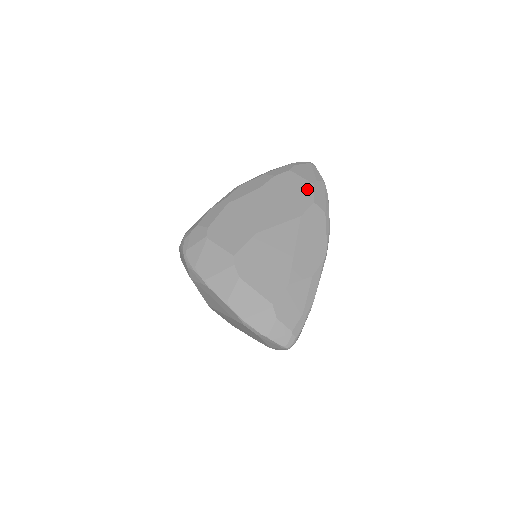
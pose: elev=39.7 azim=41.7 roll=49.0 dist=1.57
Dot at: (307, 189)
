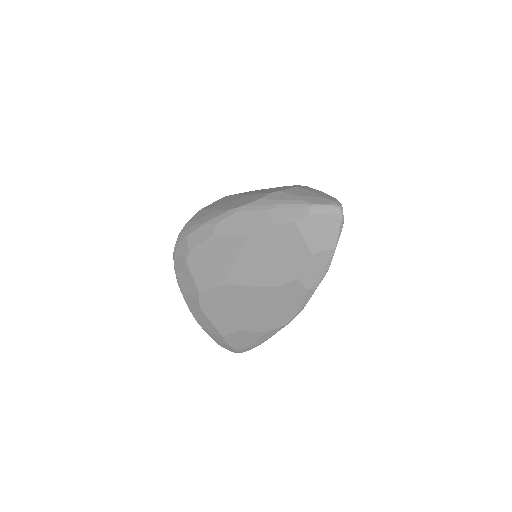
Dot at: (300, 259)
